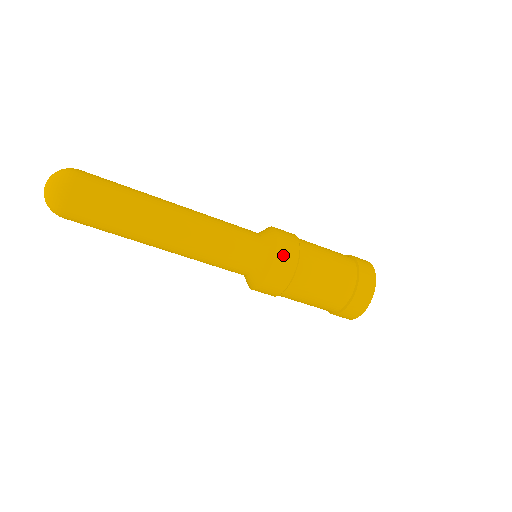
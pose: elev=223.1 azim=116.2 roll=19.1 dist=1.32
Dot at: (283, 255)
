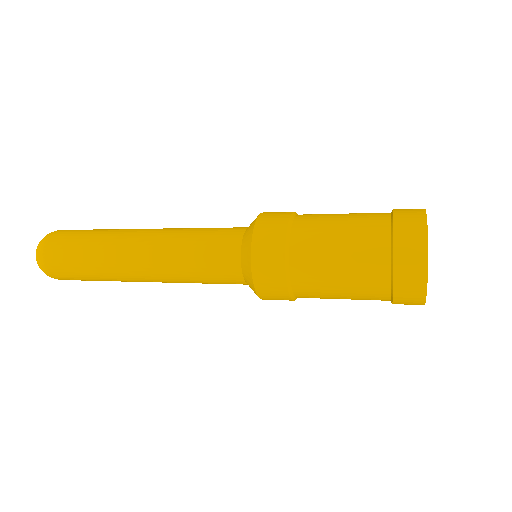
Dot at: (267, 293)
